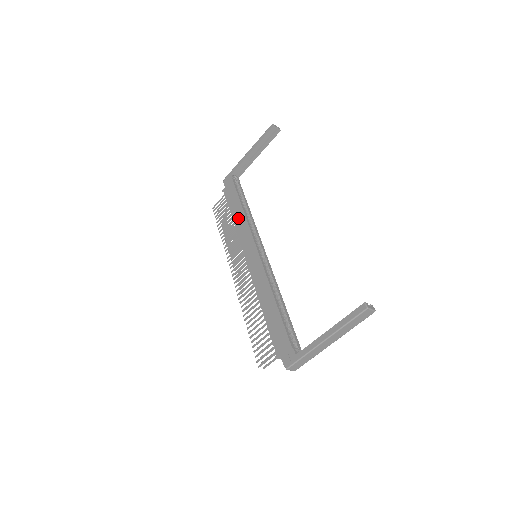
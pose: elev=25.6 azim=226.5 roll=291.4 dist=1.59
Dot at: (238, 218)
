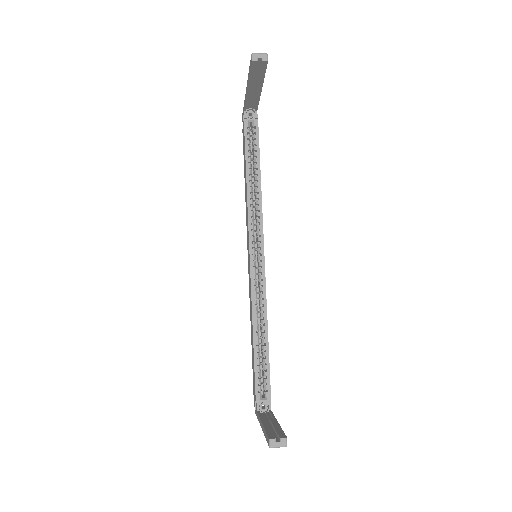
Dot at: (245, 192)
